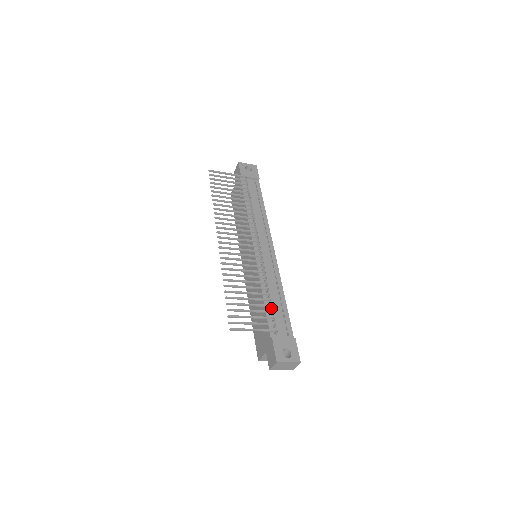
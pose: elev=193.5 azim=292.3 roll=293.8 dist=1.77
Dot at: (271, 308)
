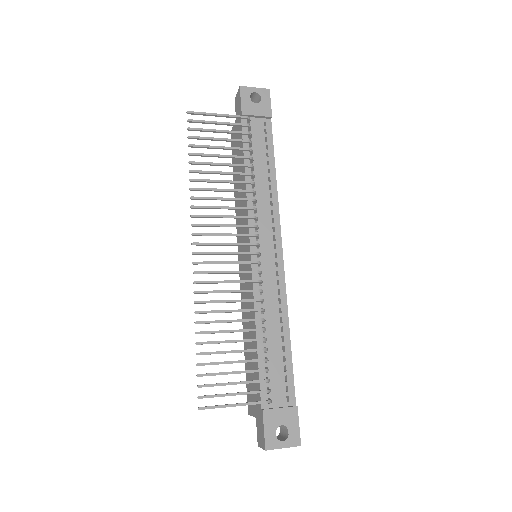
Dot at: (266, 360)
